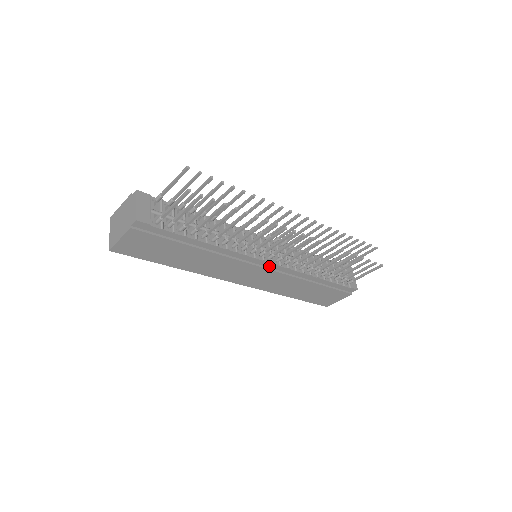
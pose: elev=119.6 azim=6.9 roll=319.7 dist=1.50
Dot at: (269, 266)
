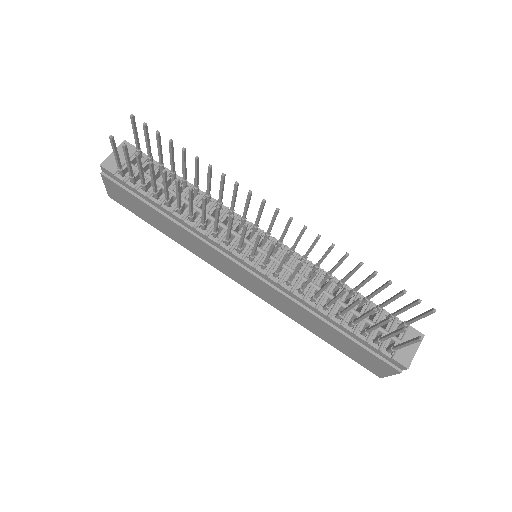
Dot at: (254, 271)
